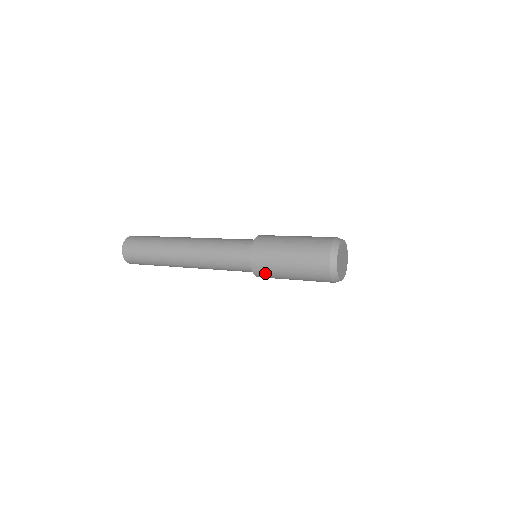
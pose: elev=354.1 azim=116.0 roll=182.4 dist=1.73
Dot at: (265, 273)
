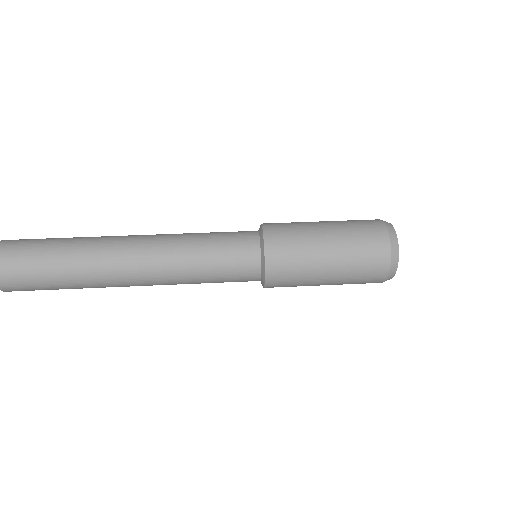
Dot at: occluded
